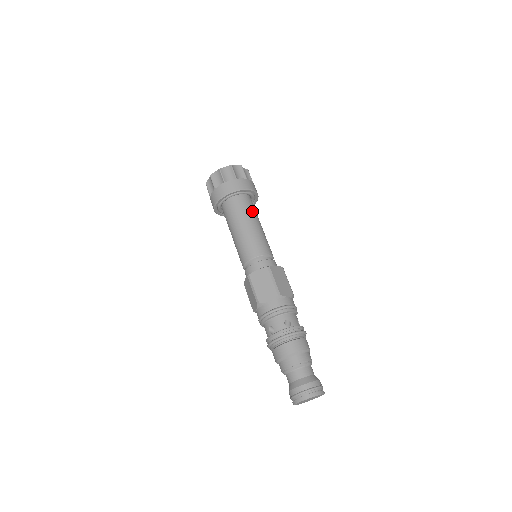
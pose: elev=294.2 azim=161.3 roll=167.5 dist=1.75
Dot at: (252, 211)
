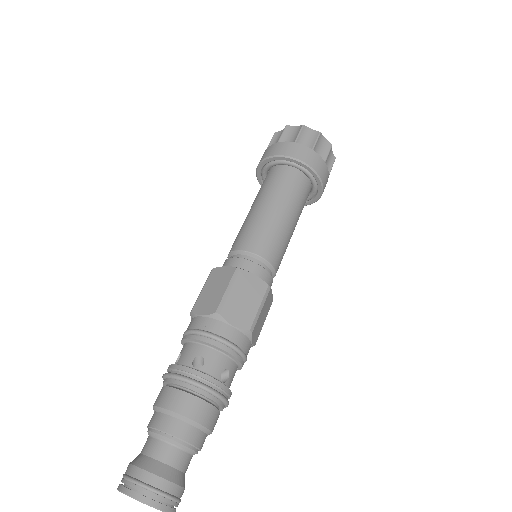
Dot at: occluded
